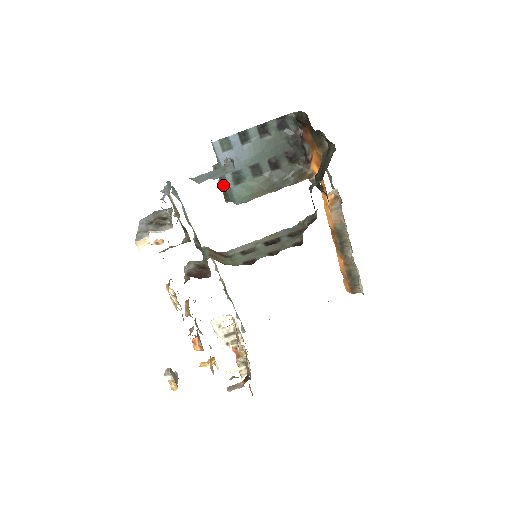
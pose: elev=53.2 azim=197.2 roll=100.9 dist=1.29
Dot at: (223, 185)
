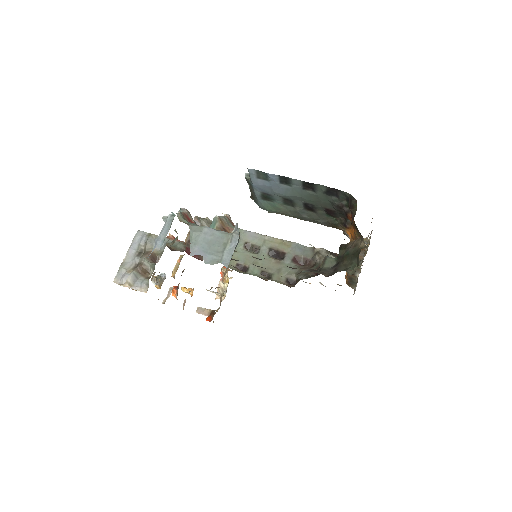
Dot at: (252, 190)
